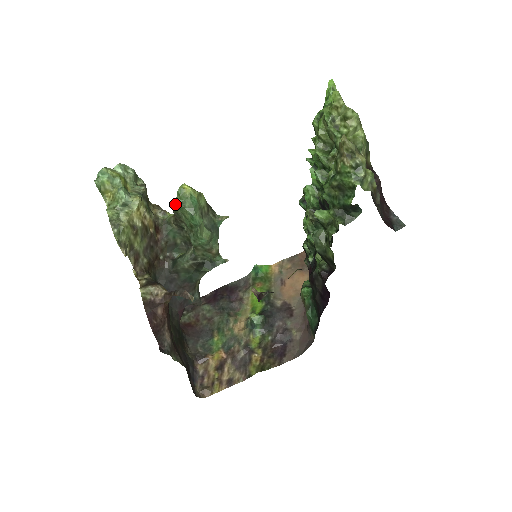
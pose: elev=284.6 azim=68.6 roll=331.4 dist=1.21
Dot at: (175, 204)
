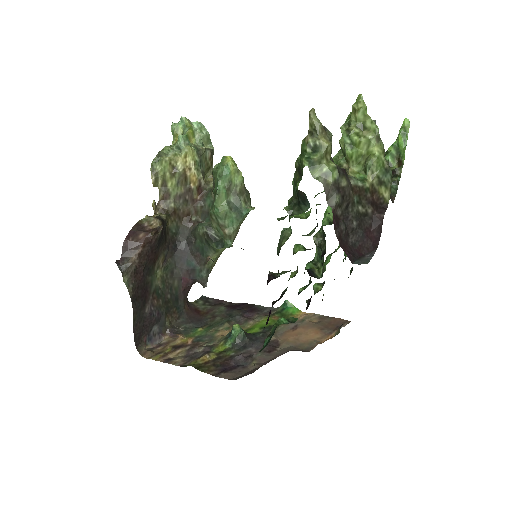
Dot at: (214, 167)
